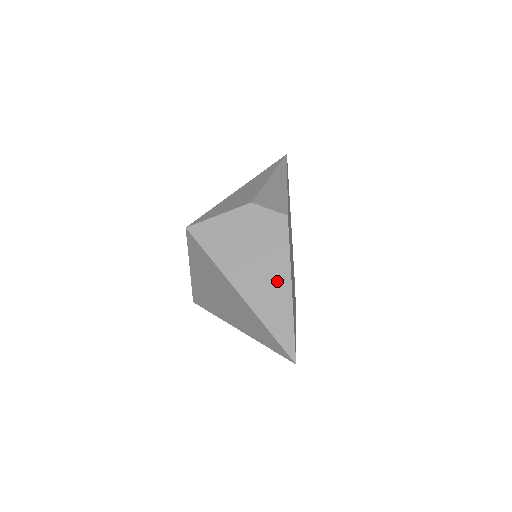
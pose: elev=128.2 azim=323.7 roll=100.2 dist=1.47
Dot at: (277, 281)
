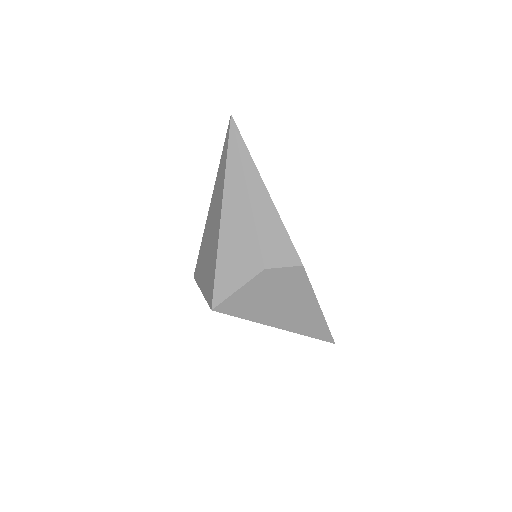
Dot at: (308, 310)
